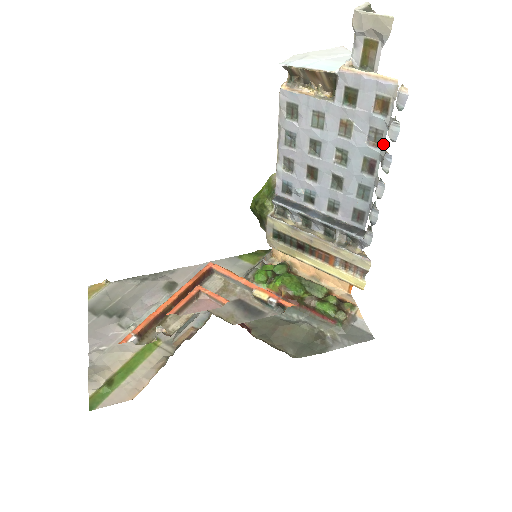
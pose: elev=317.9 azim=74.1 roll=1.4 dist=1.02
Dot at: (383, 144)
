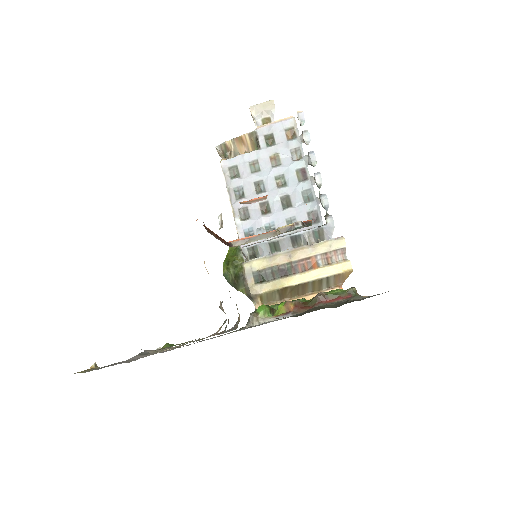
Dot at: (303, 155)
